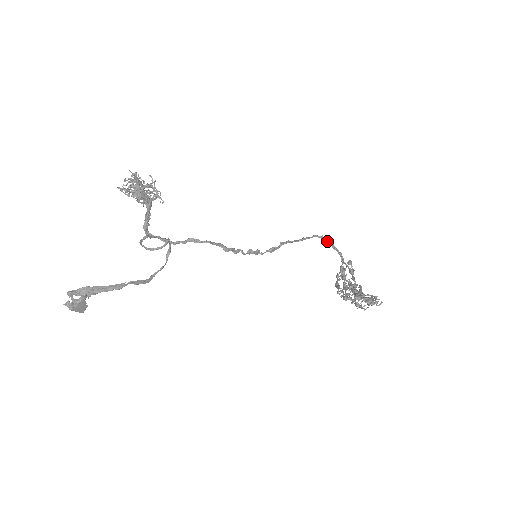
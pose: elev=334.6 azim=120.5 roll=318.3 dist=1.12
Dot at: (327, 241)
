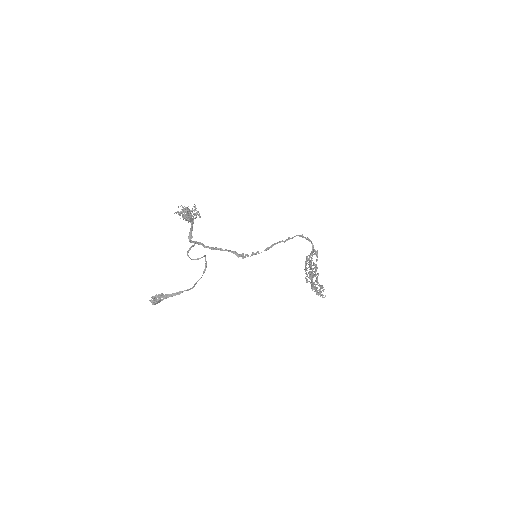
Dot at: (305, 238)
